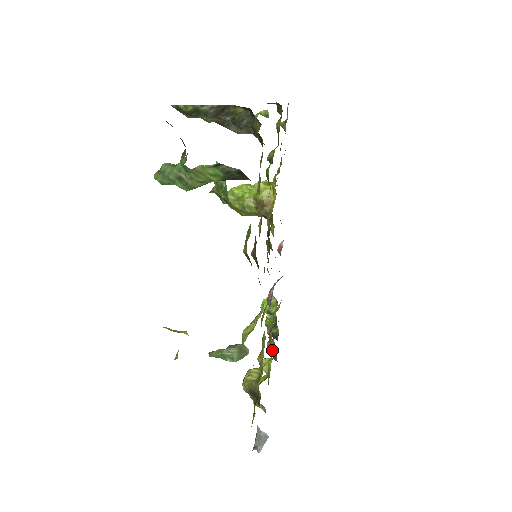
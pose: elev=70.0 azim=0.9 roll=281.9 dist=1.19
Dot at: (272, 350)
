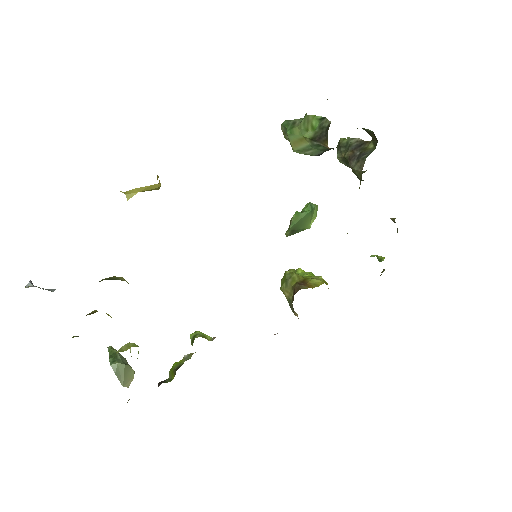
Dot at: occluded
